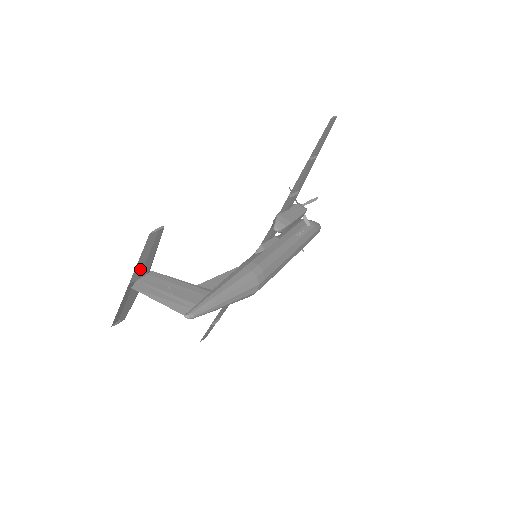
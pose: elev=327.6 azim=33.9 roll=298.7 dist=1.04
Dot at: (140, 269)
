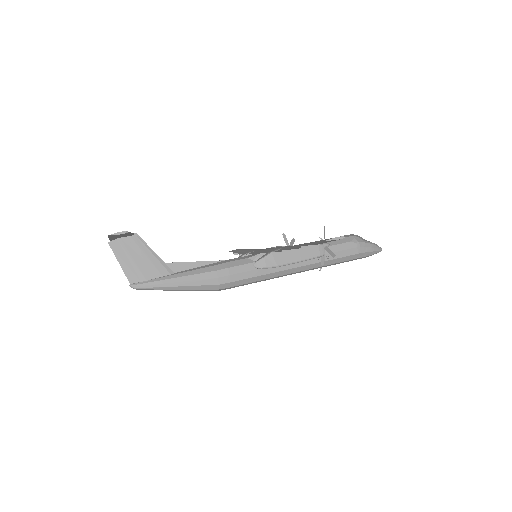
Dot at: (116, 237)
